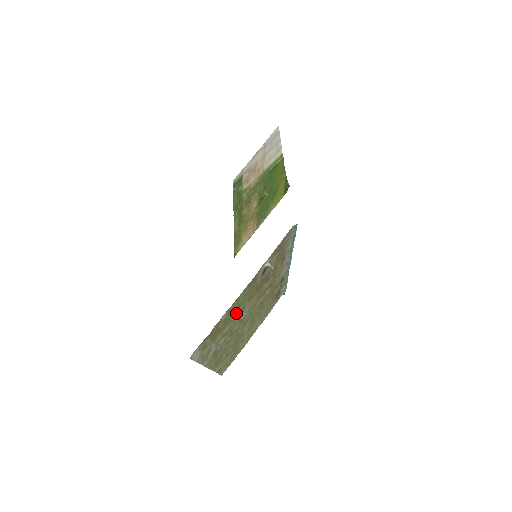
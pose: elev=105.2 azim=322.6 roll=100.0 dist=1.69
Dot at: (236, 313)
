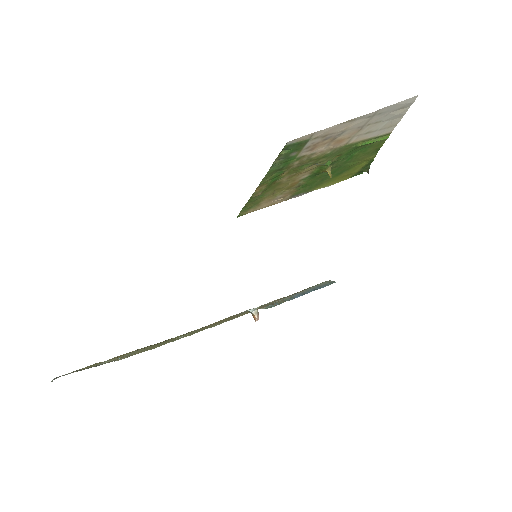
Dot at: (168, 340)
